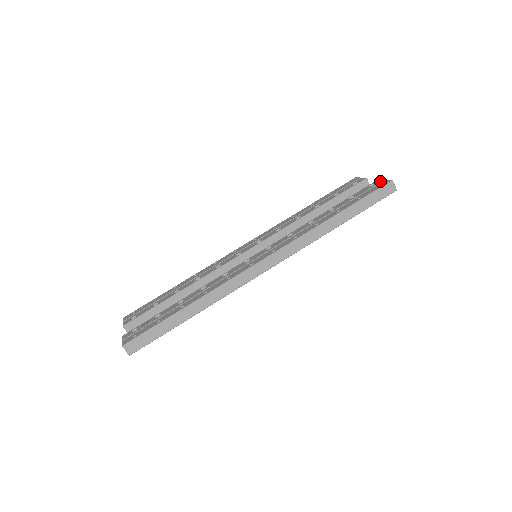
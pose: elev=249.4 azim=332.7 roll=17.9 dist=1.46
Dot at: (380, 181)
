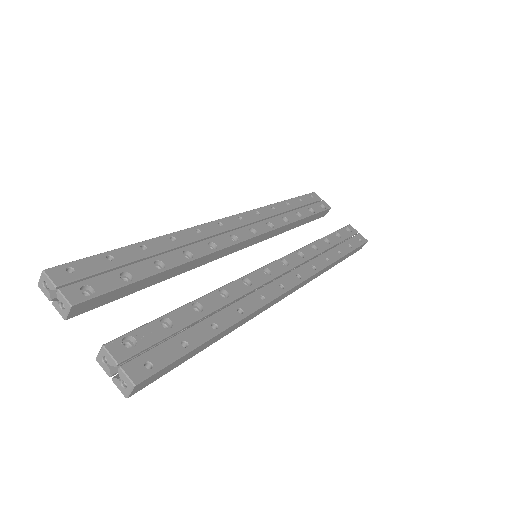
Dot at: (355, 231)
